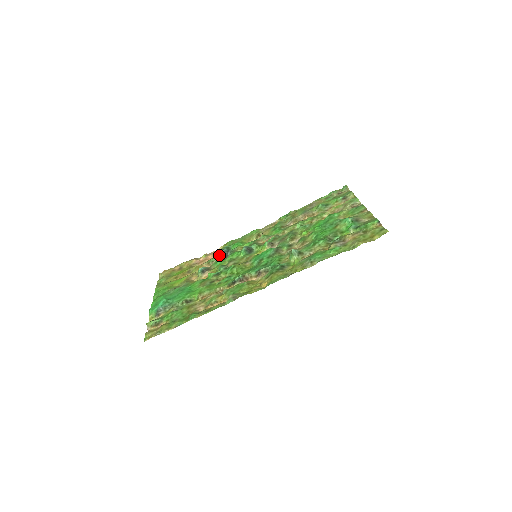
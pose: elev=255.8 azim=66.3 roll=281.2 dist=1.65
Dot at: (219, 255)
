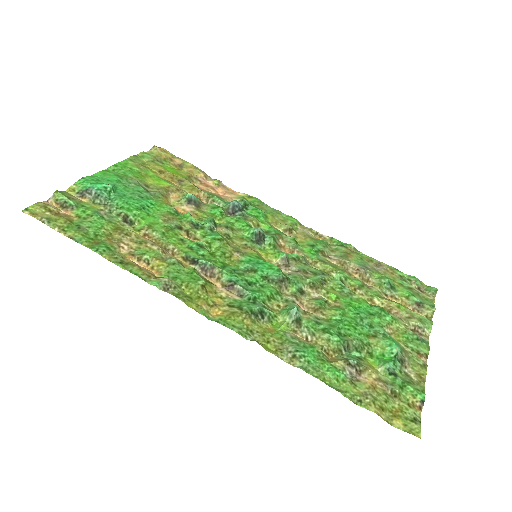
Dot at: (228, 202)
